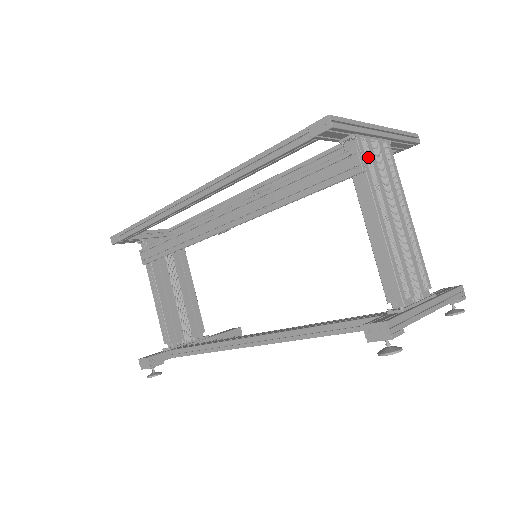
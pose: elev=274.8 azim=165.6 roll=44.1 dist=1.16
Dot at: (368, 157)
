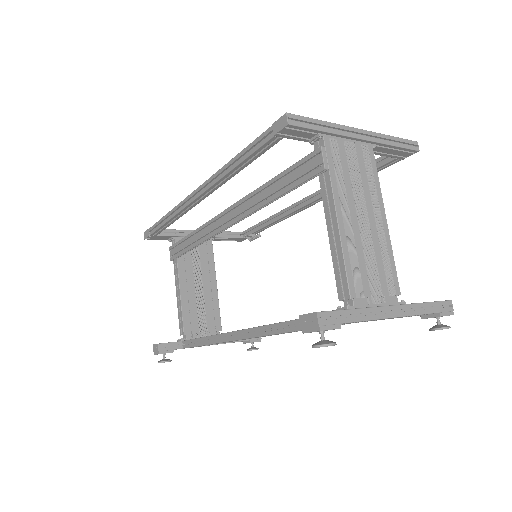
Dot at: (336, 157)
